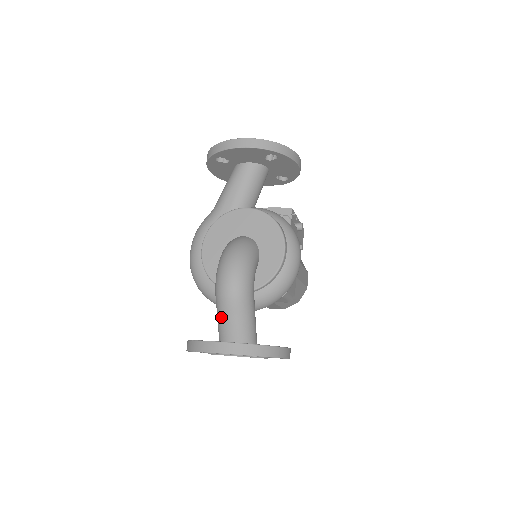
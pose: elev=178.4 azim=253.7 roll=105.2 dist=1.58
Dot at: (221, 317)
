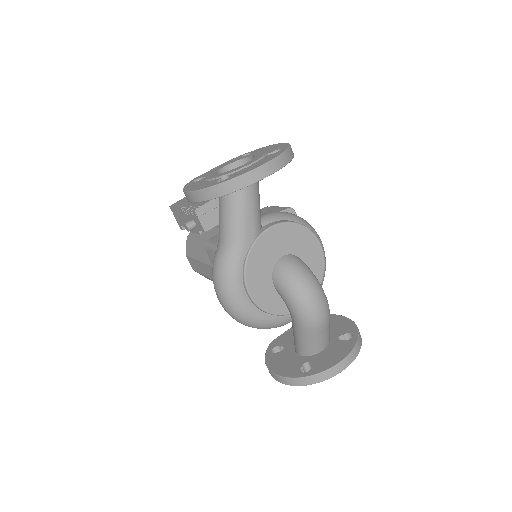
Dot at: (314, 340)
